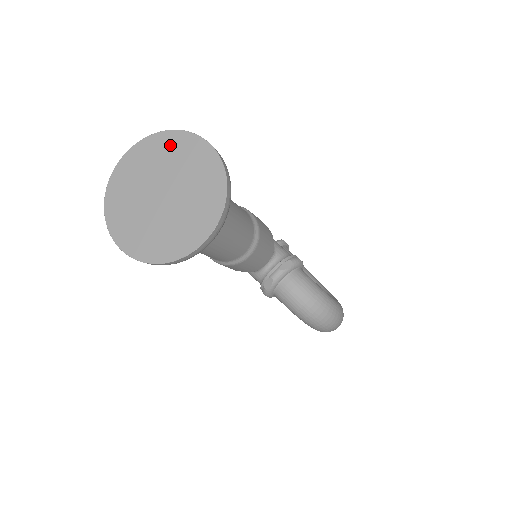
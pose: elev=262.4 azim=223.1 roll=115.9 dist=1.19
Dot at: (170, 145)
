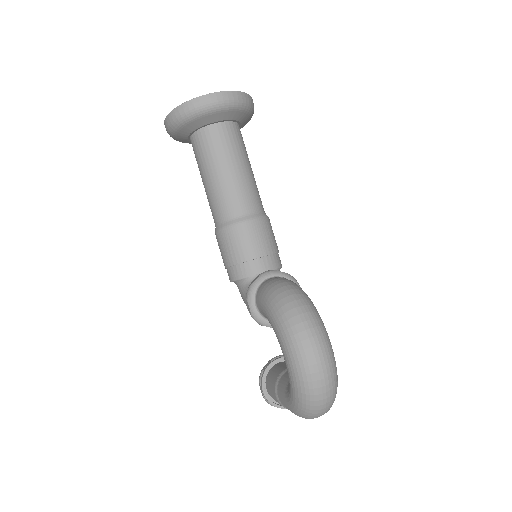
Dot at: occluded
